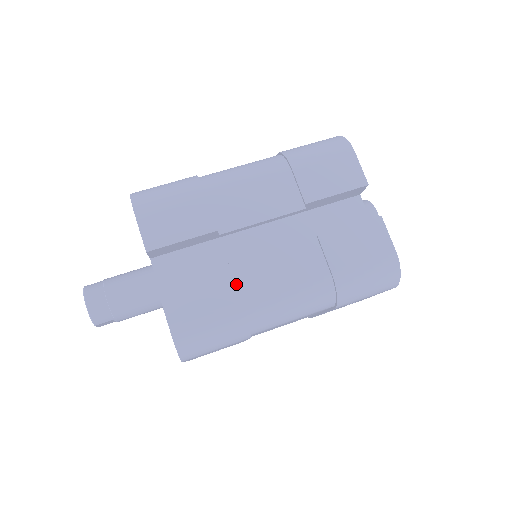
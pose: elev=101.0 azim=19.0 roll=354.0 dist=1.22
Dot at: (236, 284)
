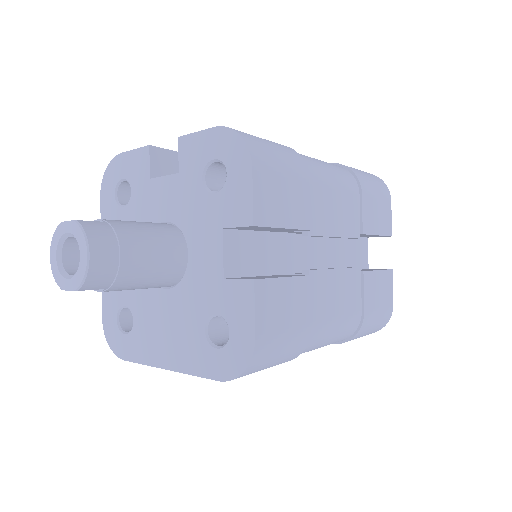
Dot at: (310, 301)
